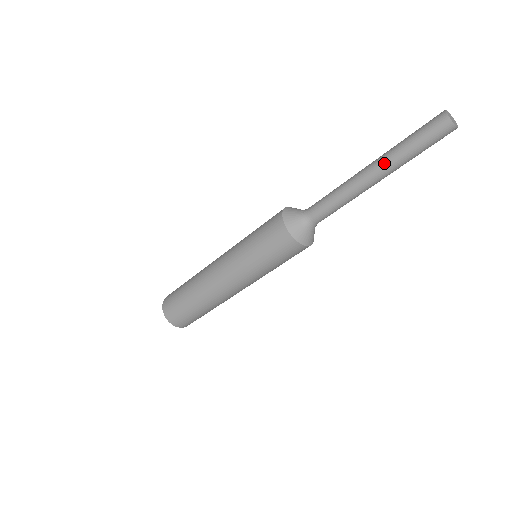
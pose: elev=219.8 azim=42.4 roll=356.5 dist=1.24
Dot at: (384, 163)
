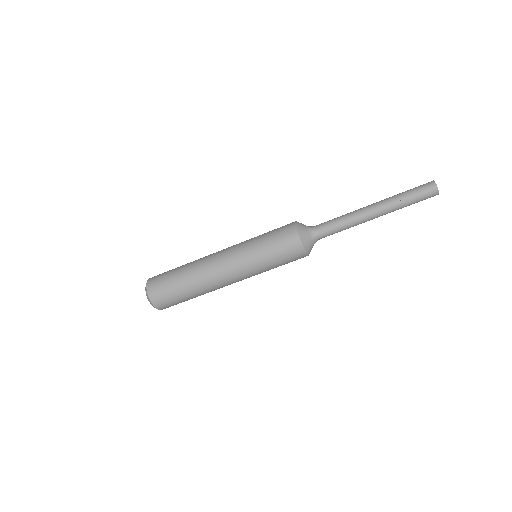
Dot at: (385, 203)
